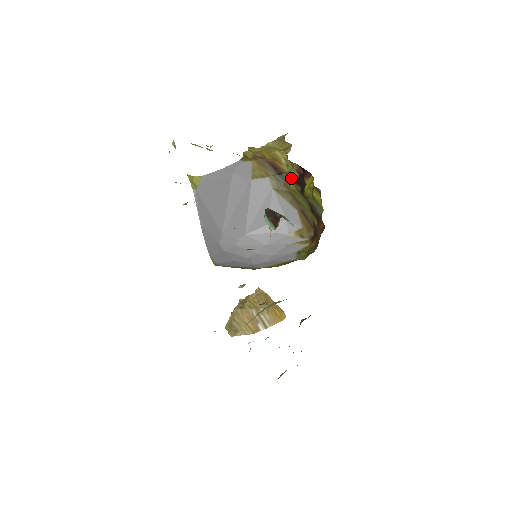
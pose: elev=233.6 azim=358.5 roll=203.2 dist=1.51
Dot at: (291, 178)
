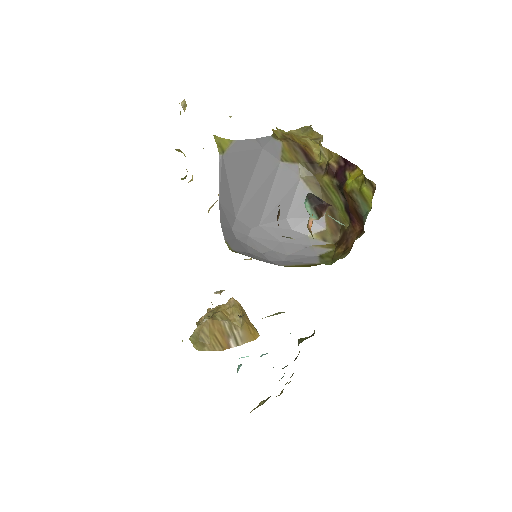
Dot at: (325, 170)
